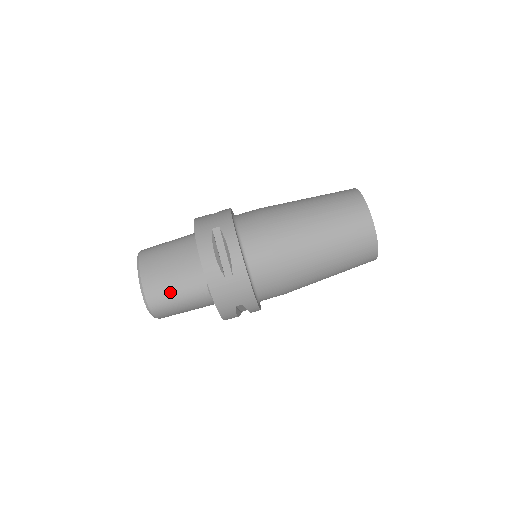
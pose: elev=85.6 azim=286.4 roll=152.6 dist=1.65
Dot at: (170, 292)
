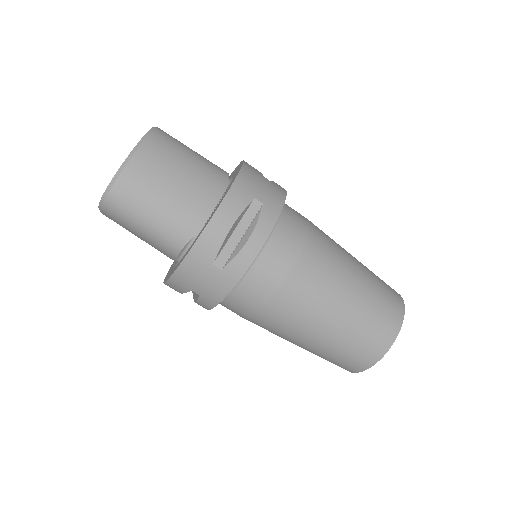
Dot at: (144, 208)
